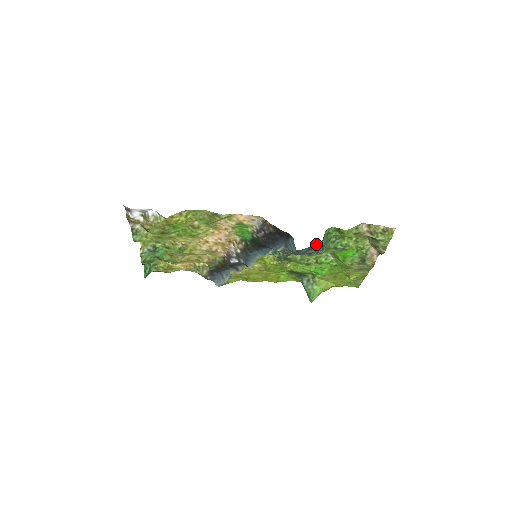
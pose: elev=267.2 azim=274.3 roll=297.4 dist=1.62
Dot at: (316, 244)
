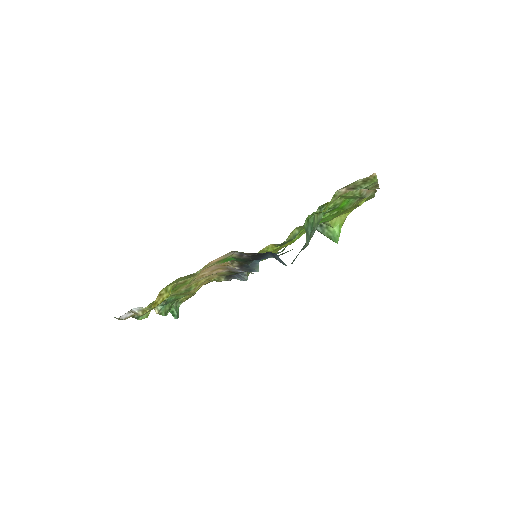
Dot at: (303, 247)
